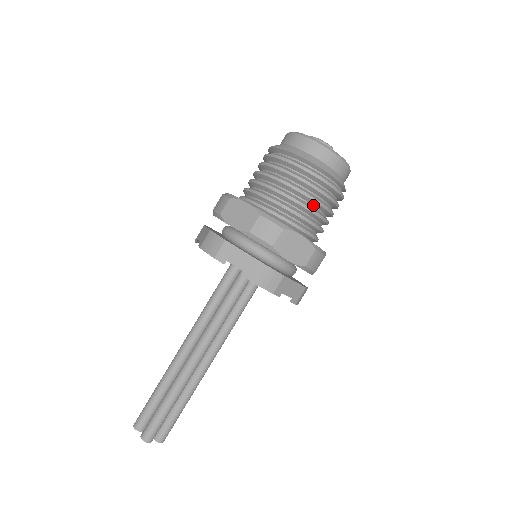
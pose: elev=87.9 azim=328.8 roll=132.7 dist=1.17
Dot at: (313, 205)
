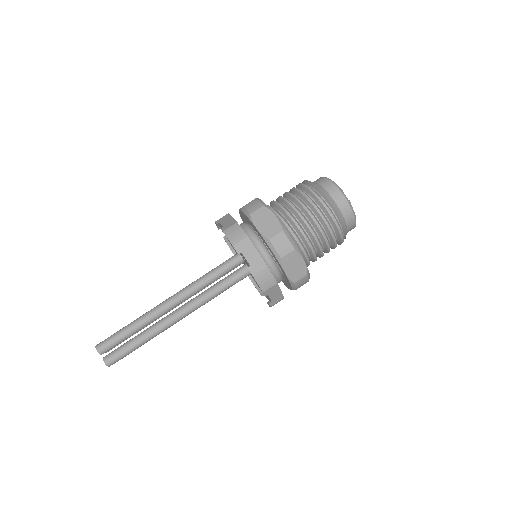
Dot at: (302, 211)
